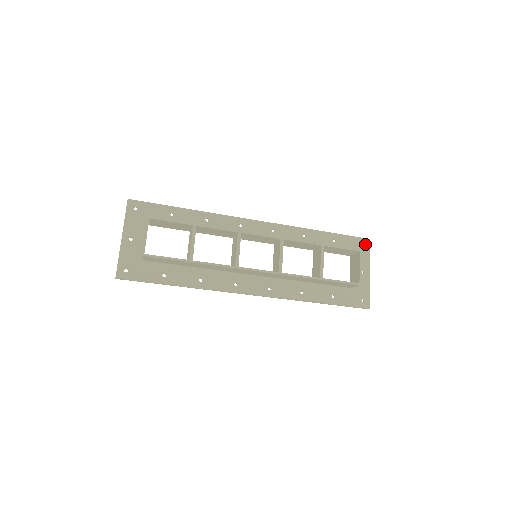
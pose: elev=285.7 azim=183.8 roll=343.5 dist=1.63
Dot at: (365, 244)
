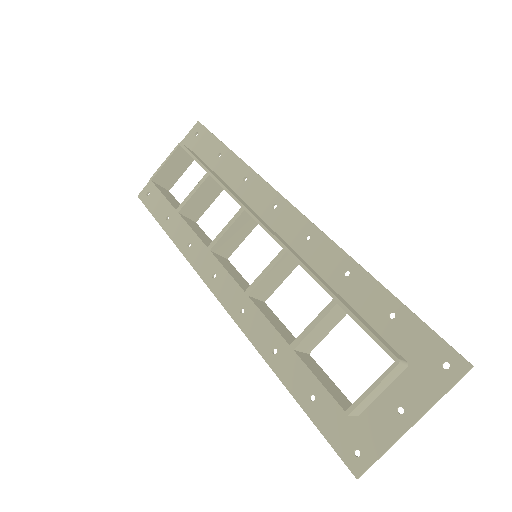
Dot at: (453, 367)
